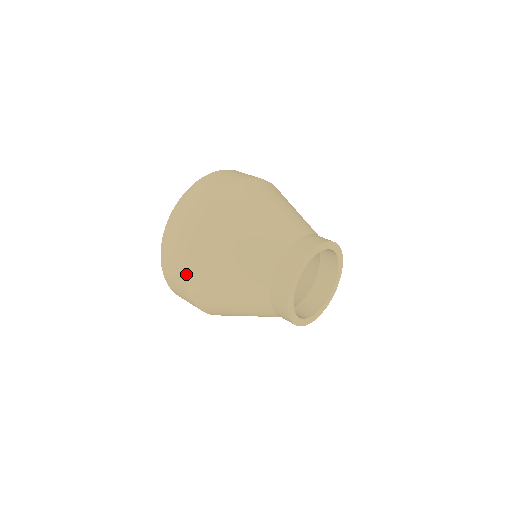
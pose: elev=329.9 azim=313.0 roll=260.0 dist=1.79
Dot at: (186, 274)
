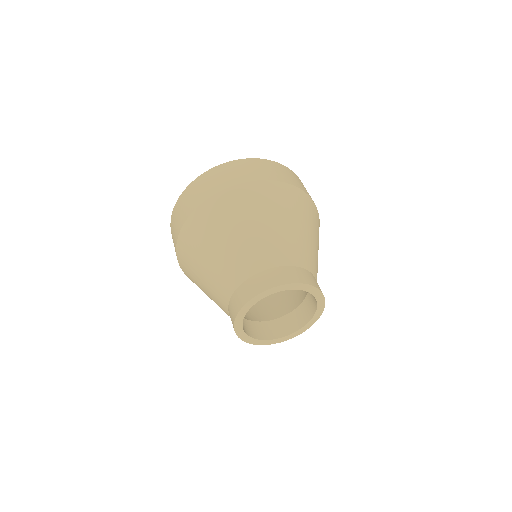
Dot at: occluded
